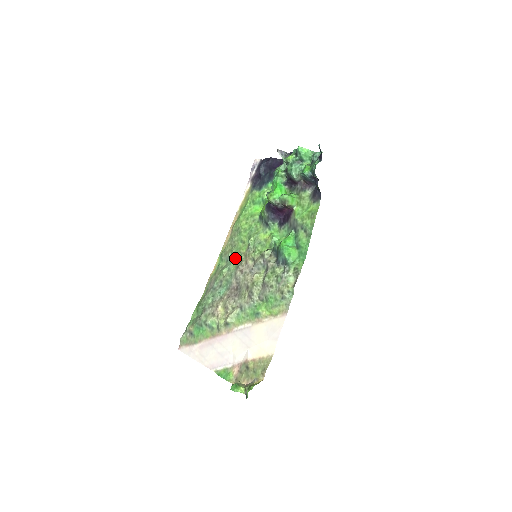
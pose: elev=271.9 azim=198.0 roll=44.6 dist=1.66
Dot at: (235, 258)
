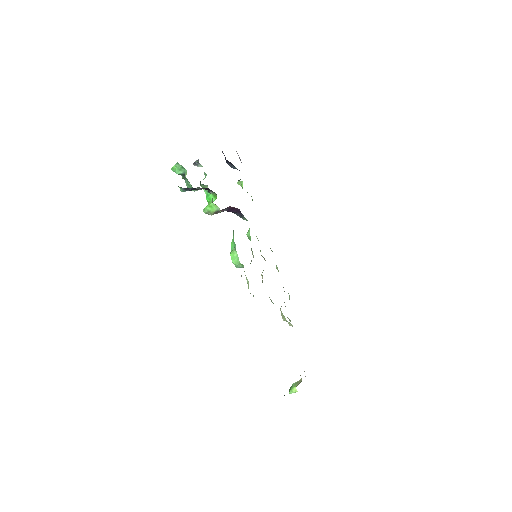
Dot at: occluded
